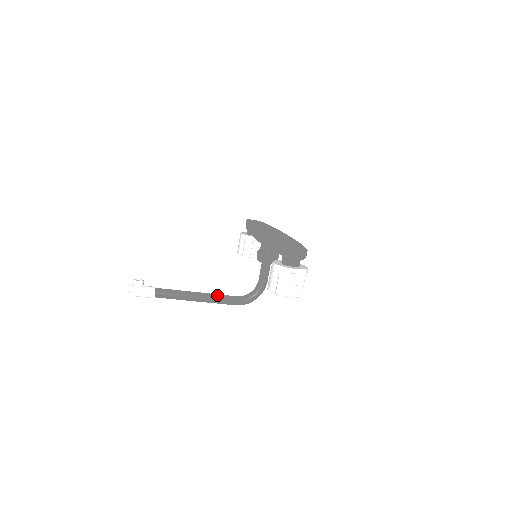
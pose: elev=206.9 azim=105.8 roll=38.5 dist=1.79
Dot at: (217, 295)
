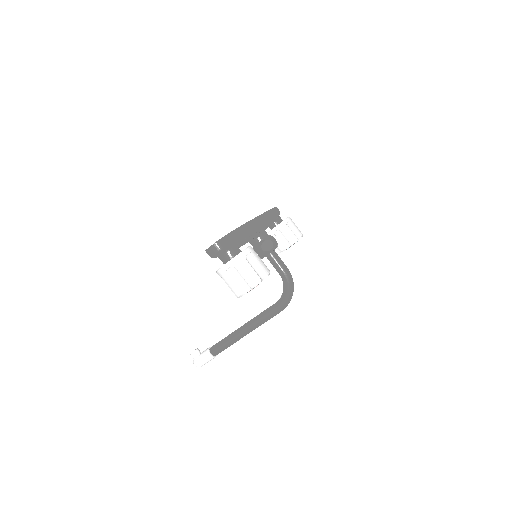
Dot at: (257, 316)
